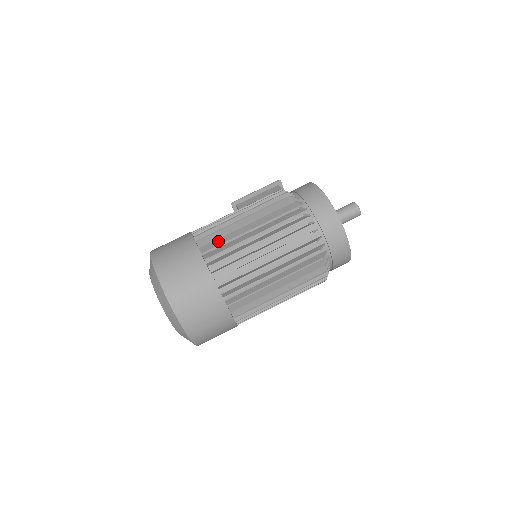
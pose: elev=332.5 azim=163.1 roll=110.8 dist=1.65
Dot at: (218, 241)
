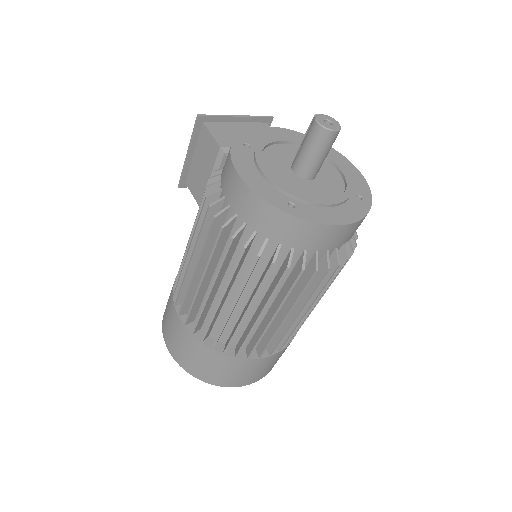
Dot at: (202, 317)
